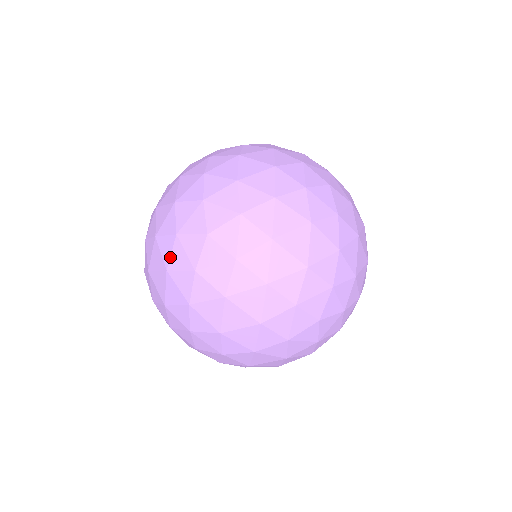
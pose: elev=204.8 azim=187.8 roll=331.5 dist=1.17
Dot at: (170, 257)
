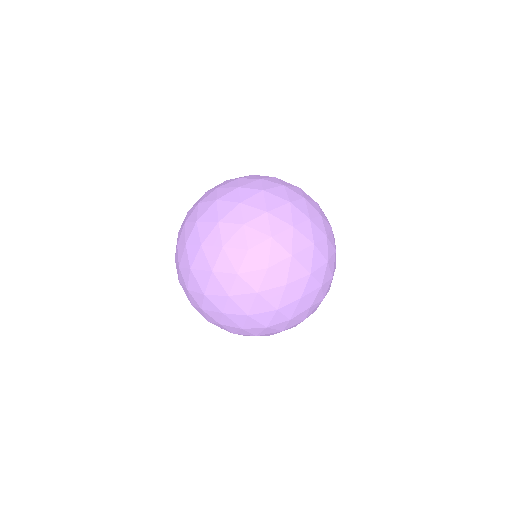
Dot at: occluded
